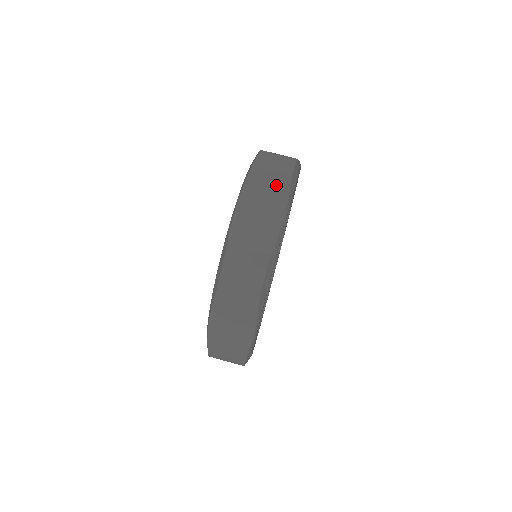
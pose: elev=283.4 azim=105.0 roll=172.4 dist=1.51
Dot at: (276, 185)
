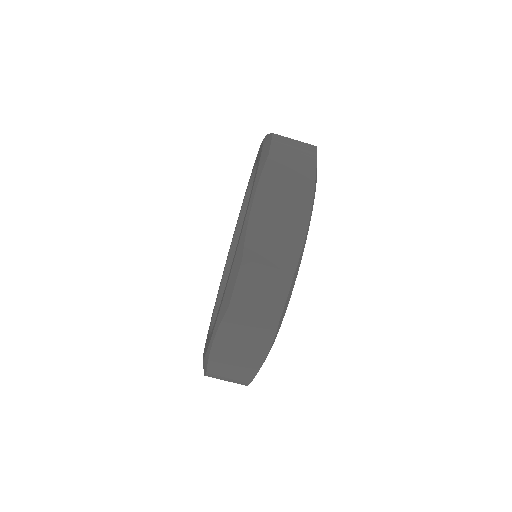
Dot at: (259, 328)
